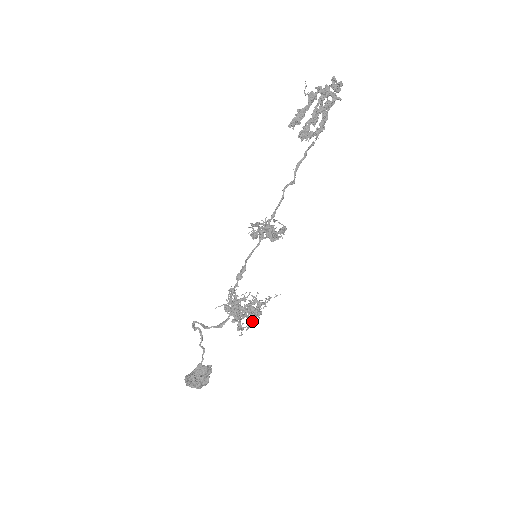
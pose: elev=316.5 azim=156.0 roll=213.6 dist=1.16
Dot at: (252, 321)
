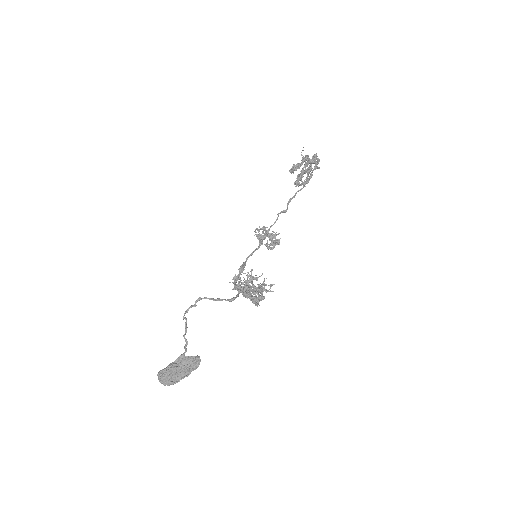
Dot at: occluded
